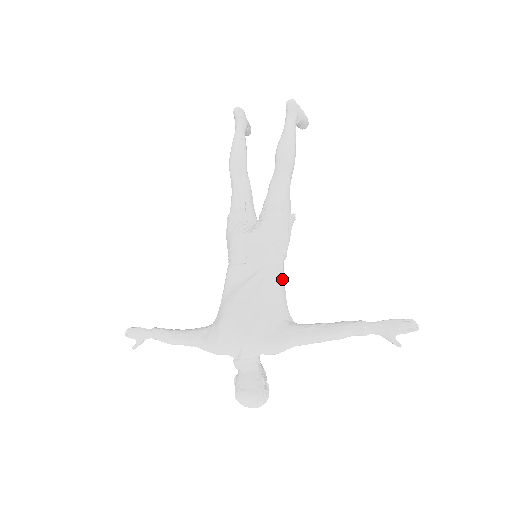
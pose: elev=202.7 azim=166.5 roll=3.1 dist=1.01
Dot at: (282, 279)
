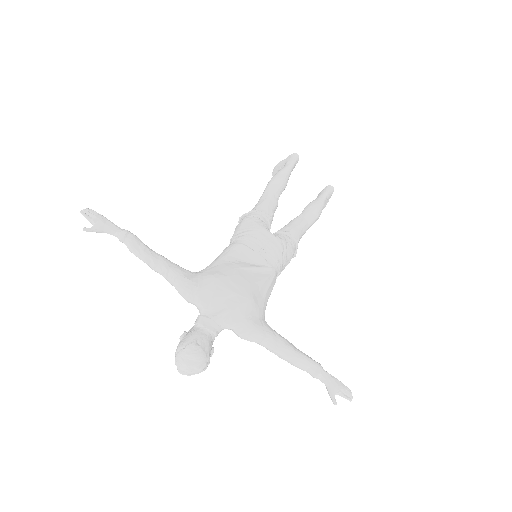
Dot at: occluded
